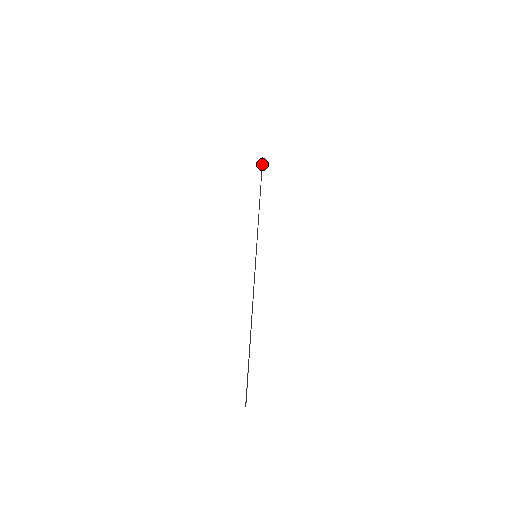
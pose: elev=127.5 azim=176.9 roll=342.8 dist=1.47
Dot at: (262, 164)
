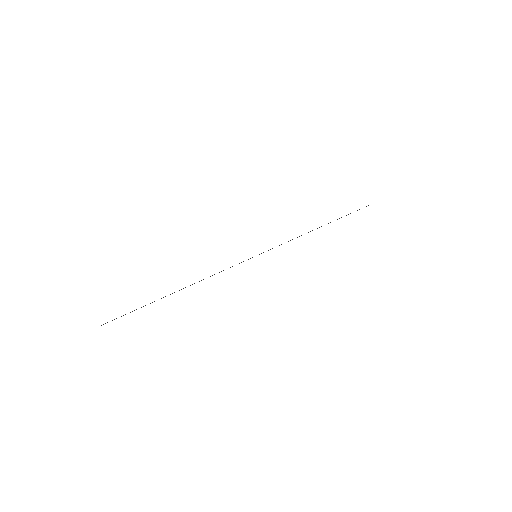
Dot at: occluded
